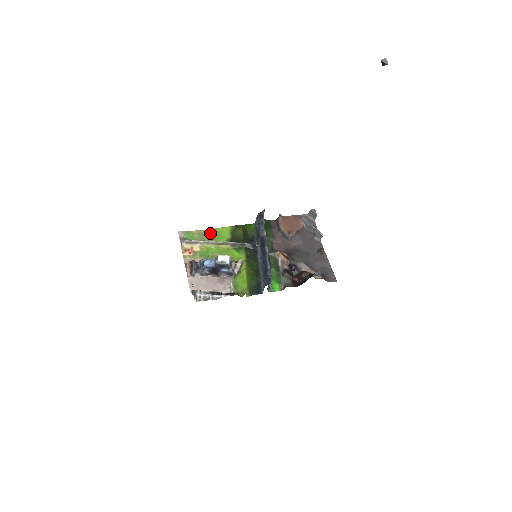
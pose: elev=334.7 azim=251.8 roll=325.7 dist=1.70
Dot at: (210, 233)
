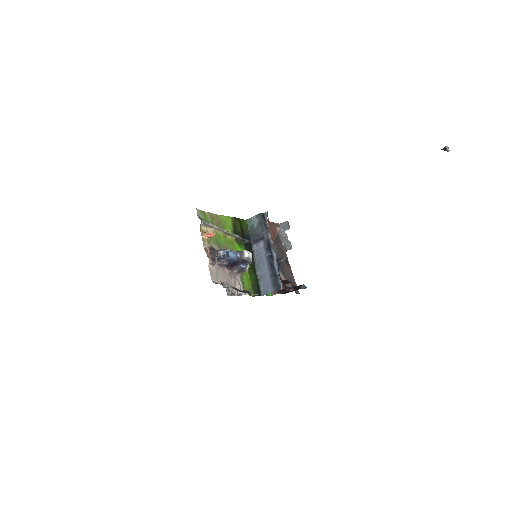
Dot at: (218, 219)
